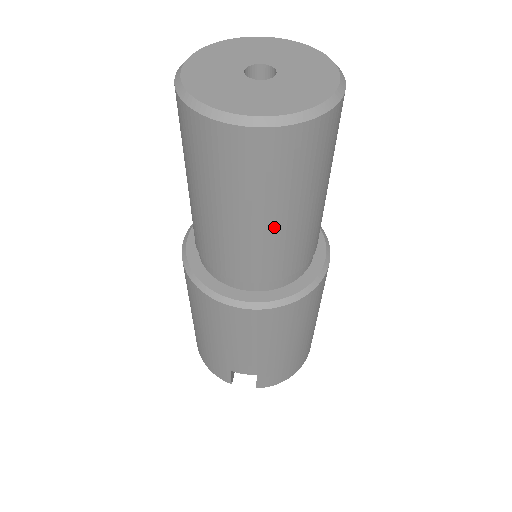
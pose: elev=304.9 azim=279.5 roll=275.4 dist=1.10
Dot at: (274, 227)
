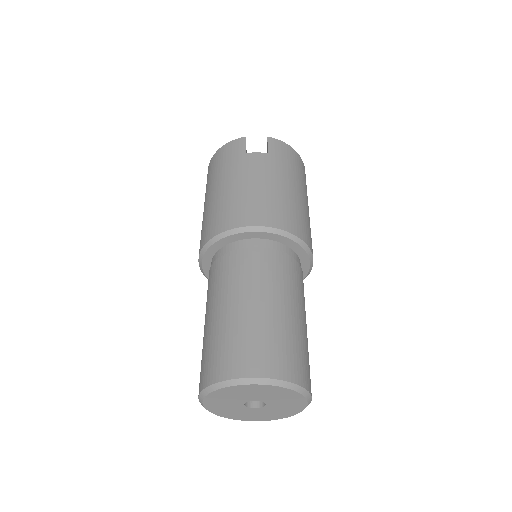
Dot at: occluded
